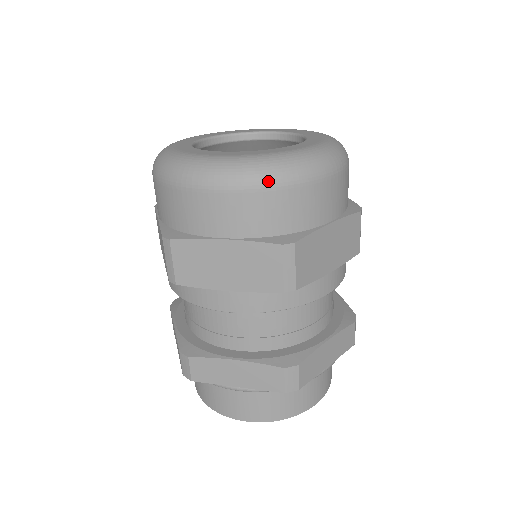
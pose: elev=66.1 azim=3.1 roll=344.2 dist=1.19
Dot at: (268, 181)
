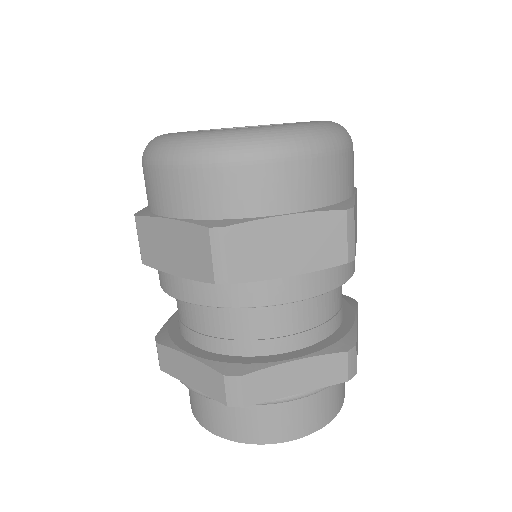
Dot at: (201, 157)
